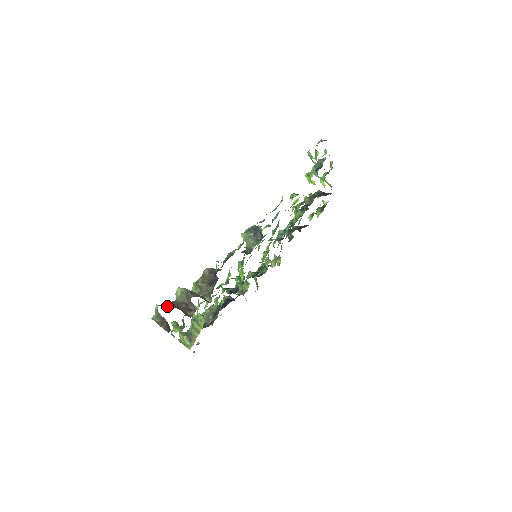
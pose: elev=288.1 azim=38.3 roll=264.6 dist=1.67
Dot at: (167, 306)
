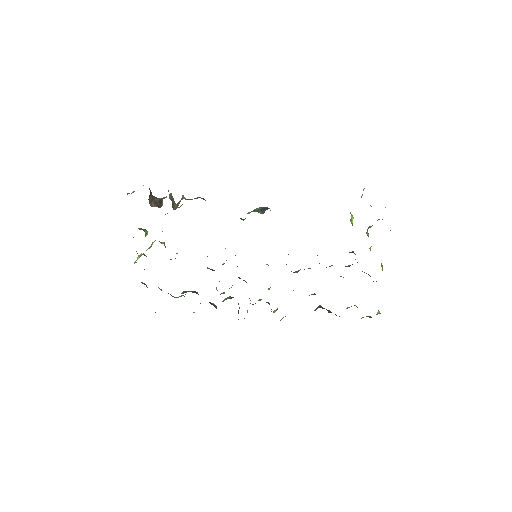
Dot at: occluded
